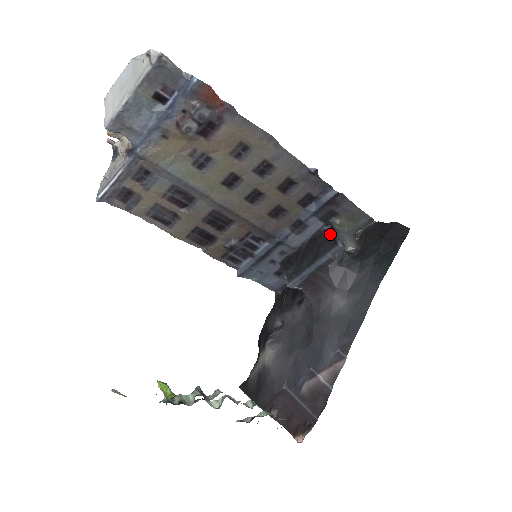
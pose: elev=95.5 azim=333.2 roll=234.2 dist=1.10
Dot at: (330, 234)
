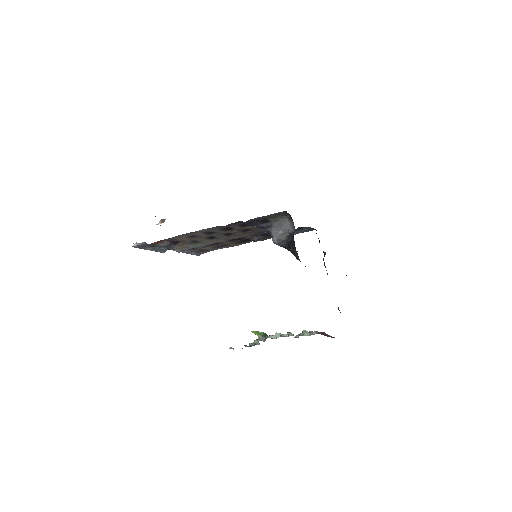
Dot at: occluded
